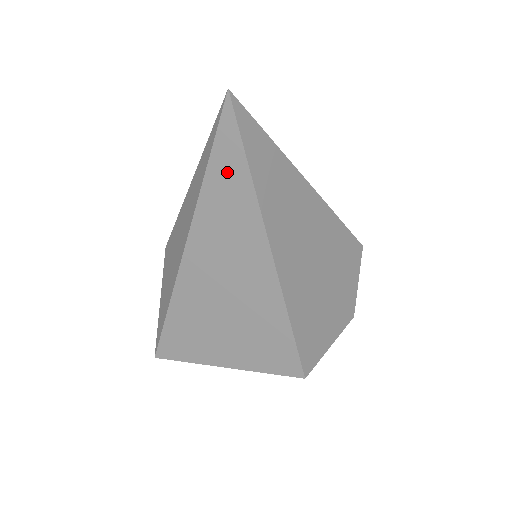
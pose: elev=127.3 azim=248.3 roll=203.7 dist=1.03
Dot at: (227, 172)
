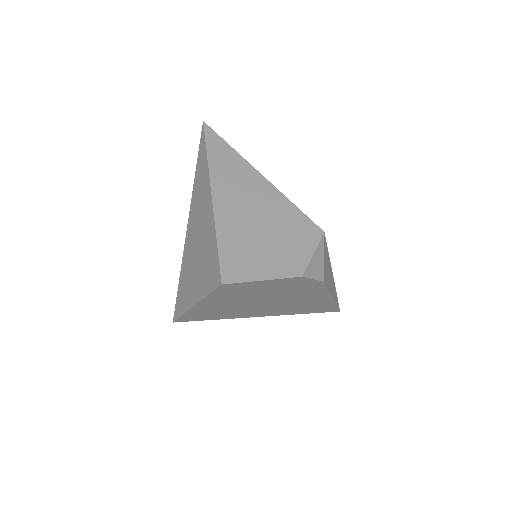
Dot at: (201, 160)
